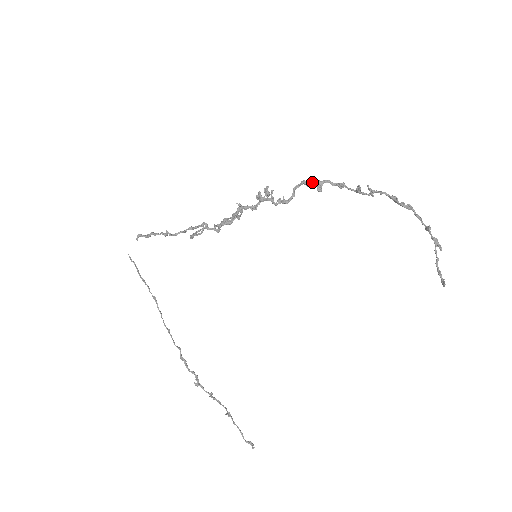
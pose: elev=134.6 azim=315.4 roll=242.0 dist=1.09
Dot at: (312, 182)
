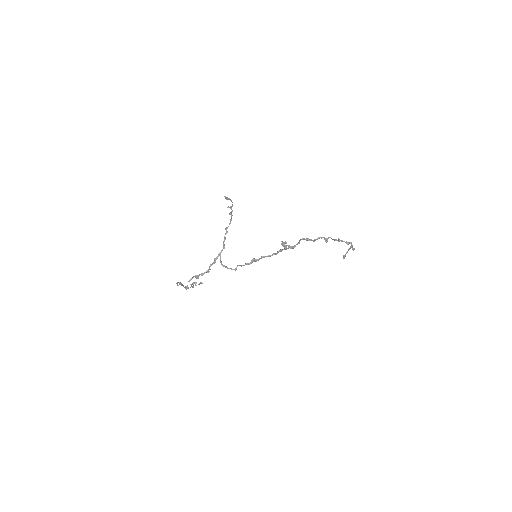
Dot at: (313, 240)
